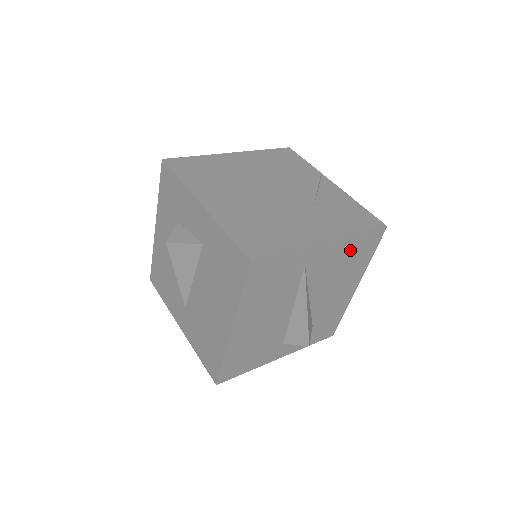
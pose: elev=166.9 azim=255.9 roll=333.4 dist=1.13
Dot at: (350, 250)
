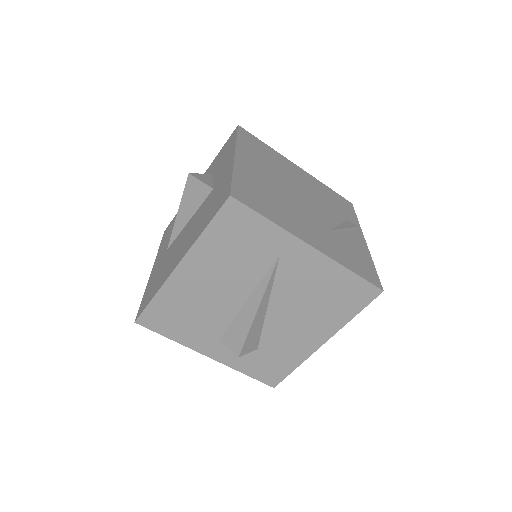
Dot at: (333, 283)
